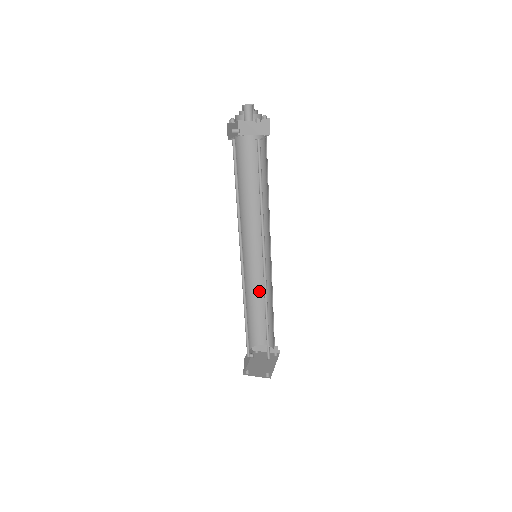
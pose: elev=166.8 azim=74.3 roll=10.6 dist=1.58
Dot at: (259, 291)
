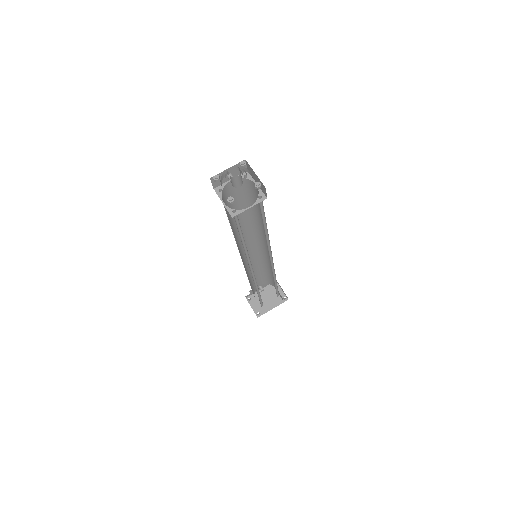
Dot at: (270, 265)
